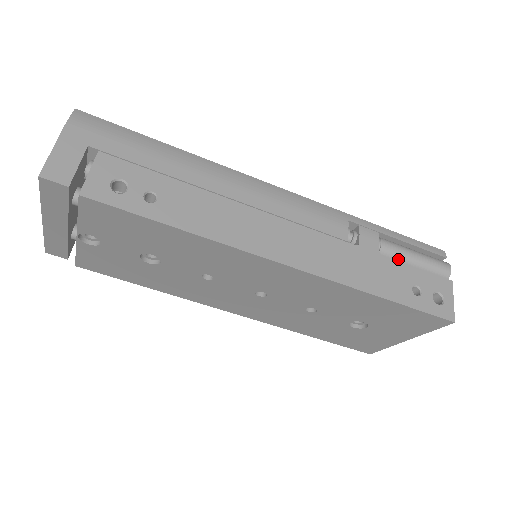
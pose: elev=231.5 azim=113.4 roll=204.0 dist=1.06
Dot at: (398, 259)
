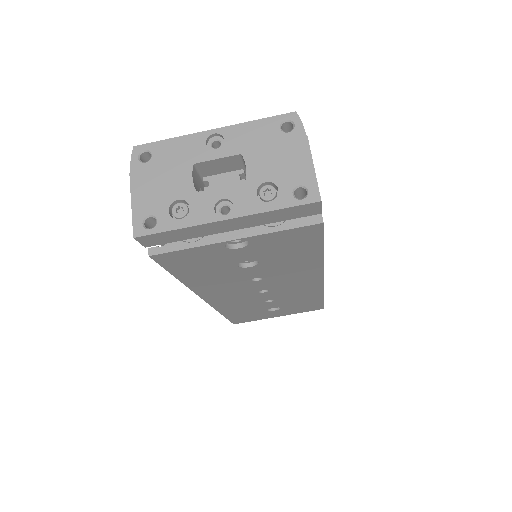
Dot at: occluded
